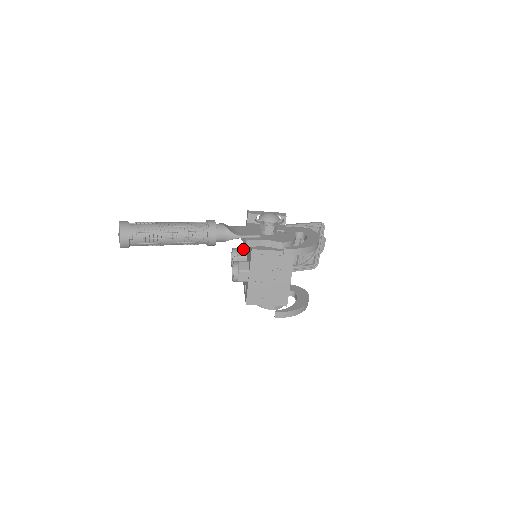
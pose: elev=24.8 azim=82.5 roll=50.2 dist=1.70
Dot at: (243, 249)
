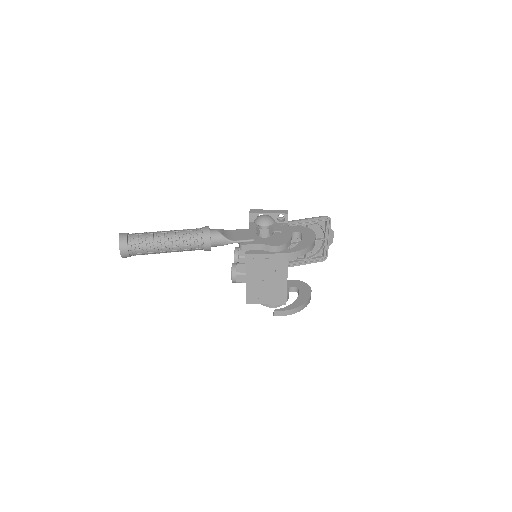
Dot at: occluded
